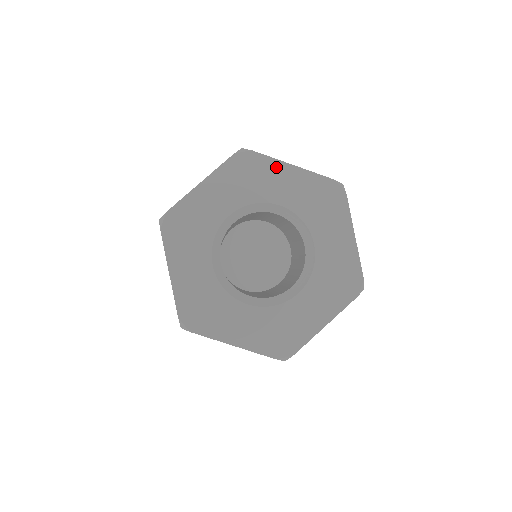
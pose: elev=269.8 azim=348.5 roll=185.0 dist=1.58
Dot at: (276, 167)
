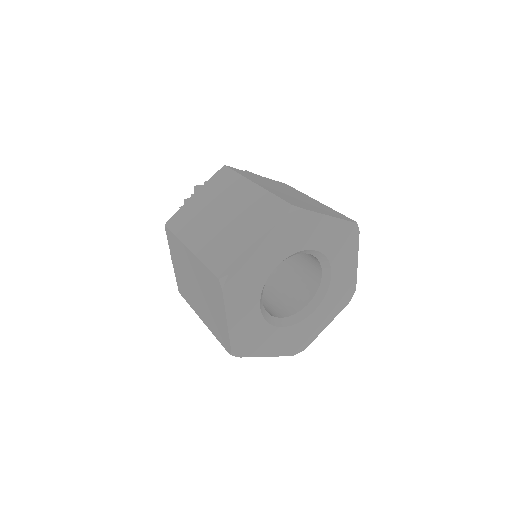
Dot at: (317, 220)
